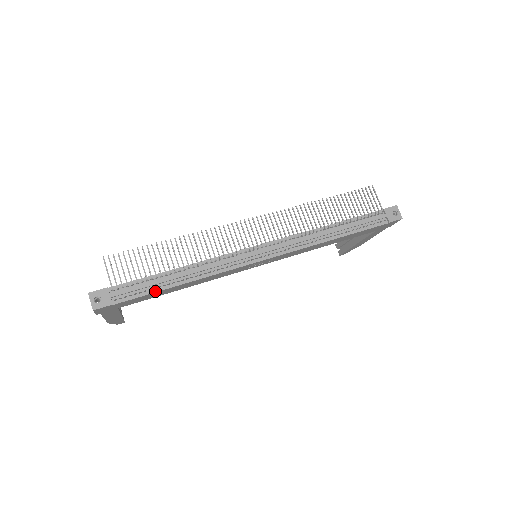
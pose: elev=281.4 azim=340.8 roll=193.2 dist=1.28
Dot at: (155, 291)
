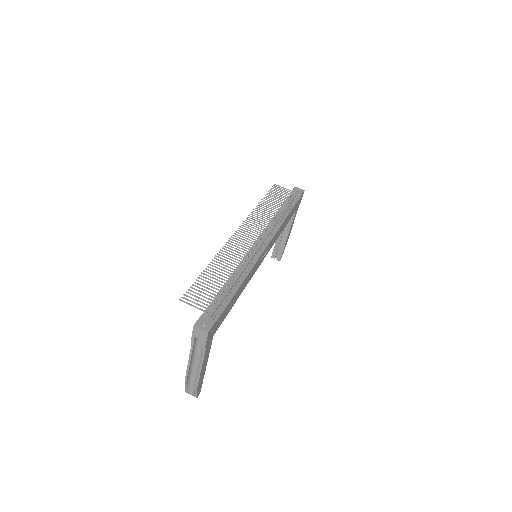
Dot at: (230, 299)
